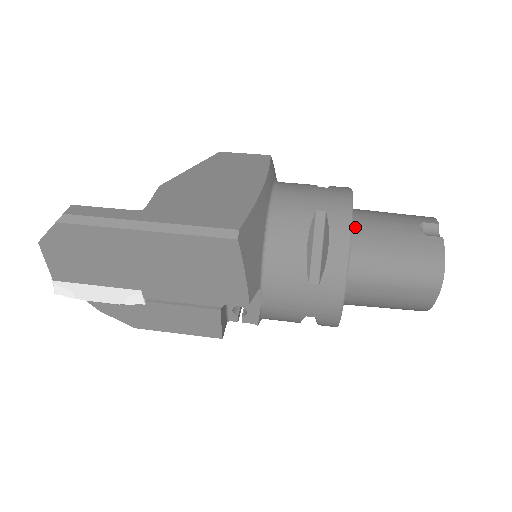
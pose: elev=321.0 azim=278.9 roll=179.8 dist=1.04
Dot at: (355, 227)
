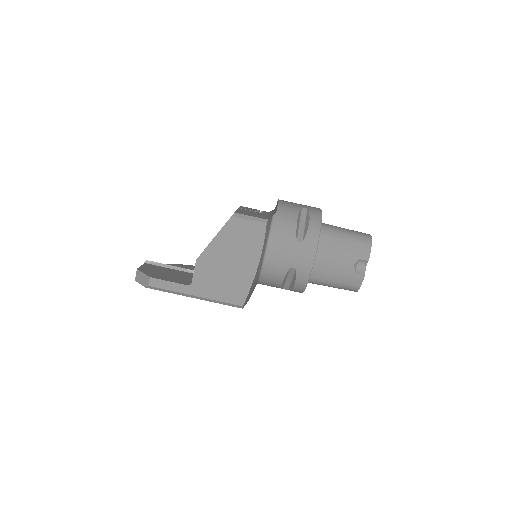
Dot at: (315, 263)
